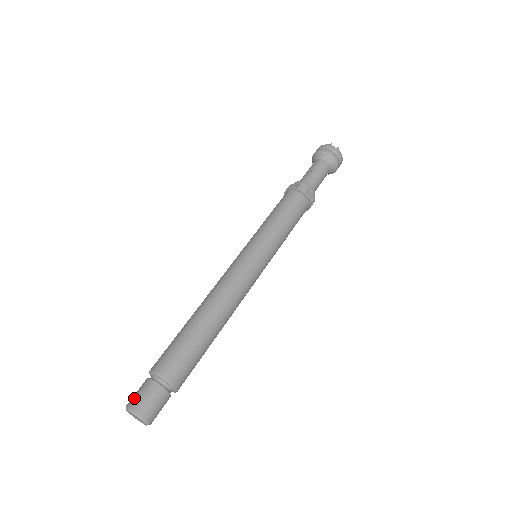
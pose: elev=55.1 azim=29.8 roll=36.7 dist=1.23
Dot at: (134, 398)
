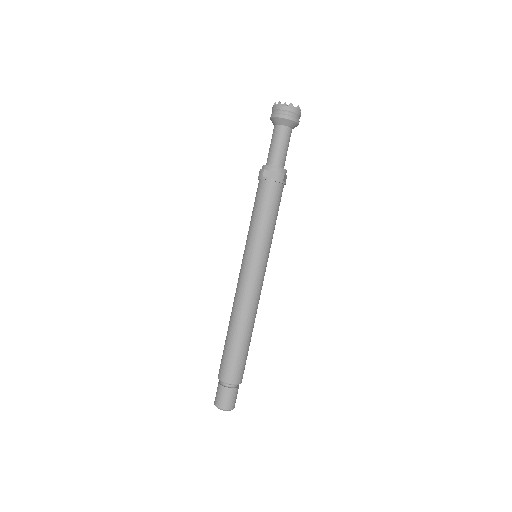
Dot at: (222, 403)
